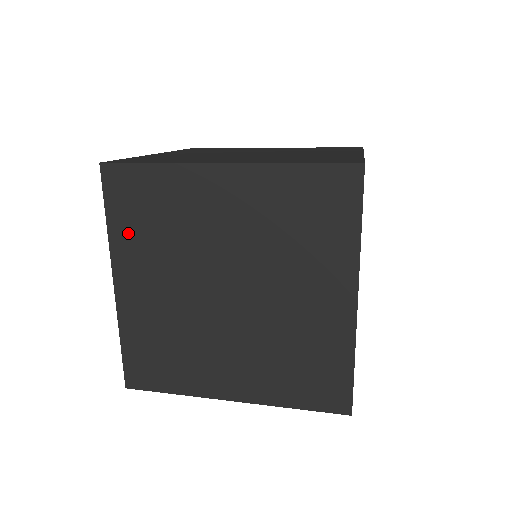
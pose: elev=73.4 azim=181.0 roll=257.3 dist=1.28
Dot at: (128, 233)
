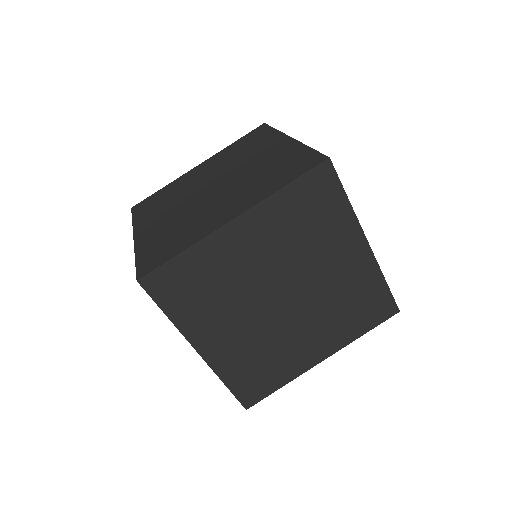
Dot at: (286, 208)
